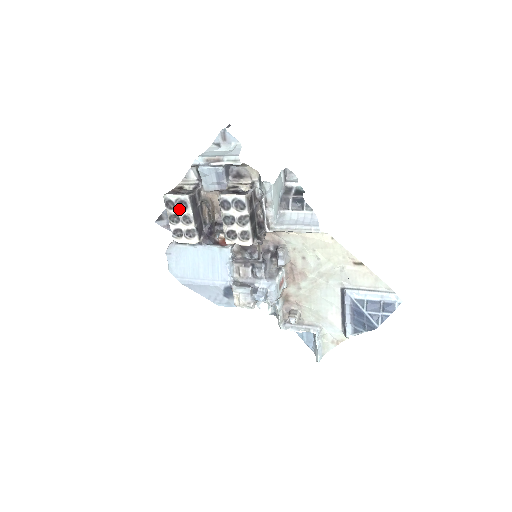
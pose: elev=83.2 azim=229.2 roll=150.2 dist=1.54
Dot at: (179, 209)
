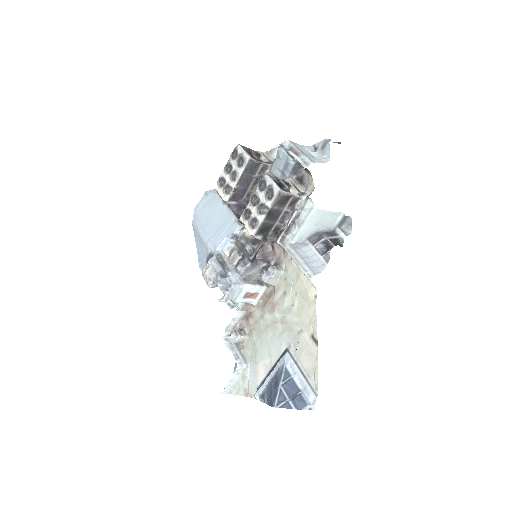
Dot at: (236, 163)
